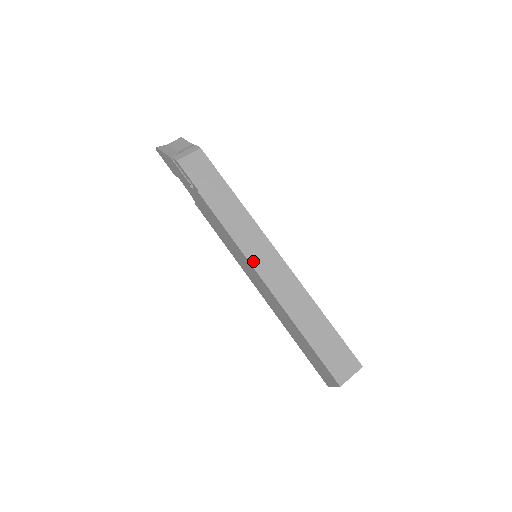
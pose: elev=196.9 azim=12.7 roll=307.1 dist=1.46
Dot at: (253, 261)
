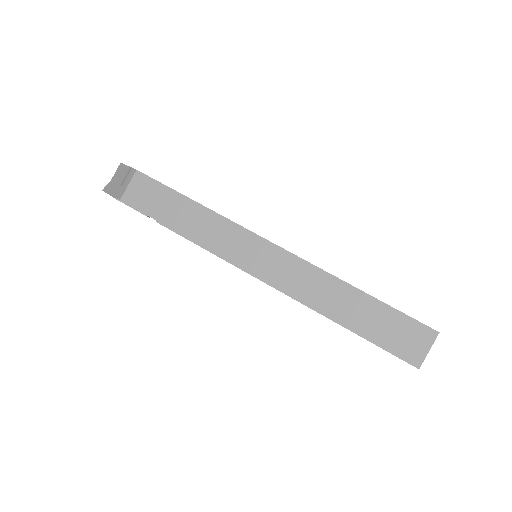
Dot at: (250, 269)
